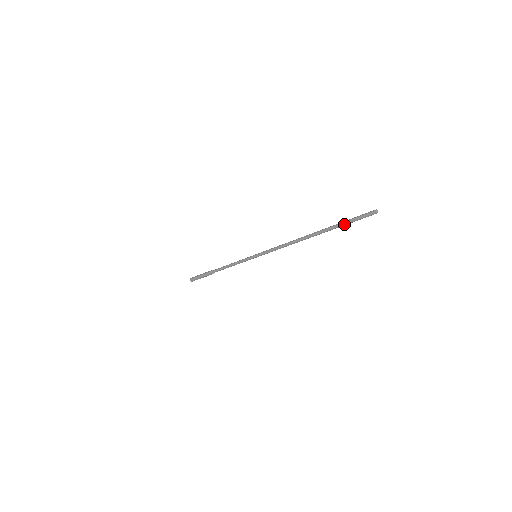
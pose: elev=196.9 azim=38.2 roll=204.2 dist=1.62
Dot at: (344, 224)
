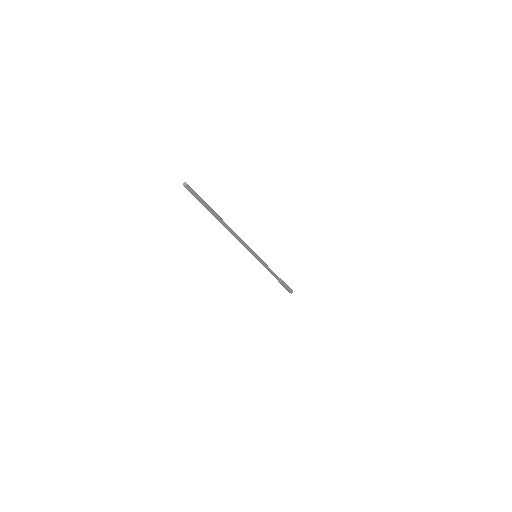
Dot at: (203, 204)
